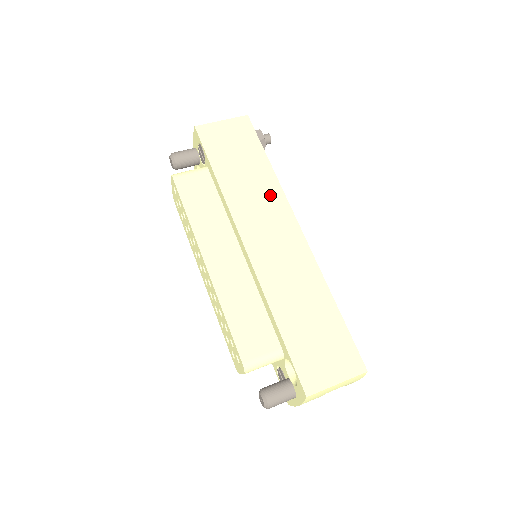
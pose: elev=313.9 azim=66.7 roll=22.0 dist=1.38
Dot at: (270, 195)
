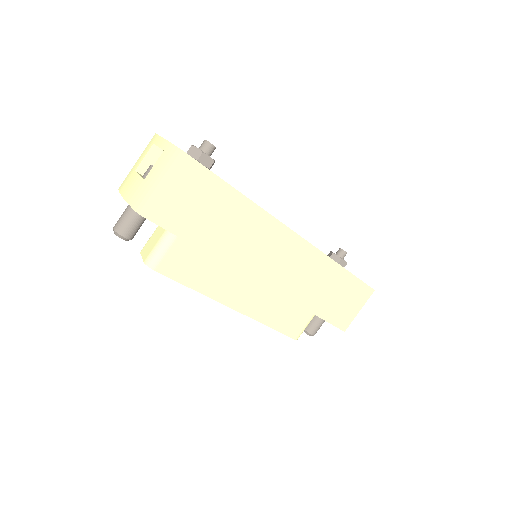
Dot at: (258, 226)
